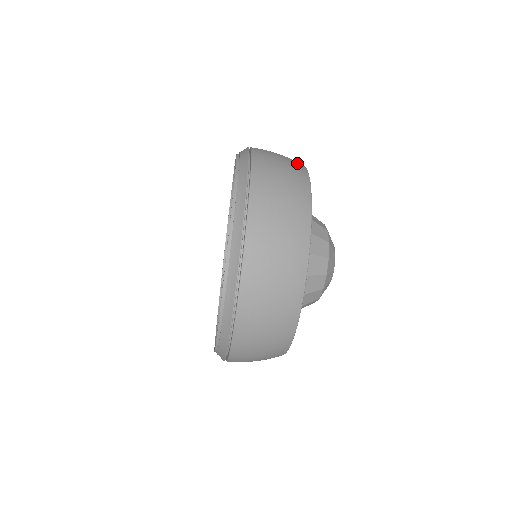
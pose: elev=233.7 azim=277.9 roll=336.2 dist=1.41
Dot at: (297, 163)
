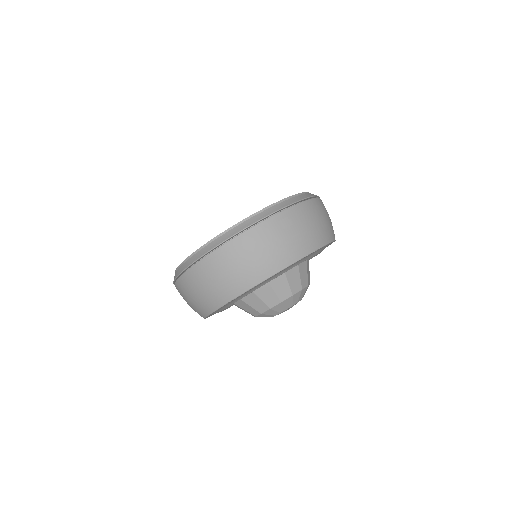
Dot at: occluded
